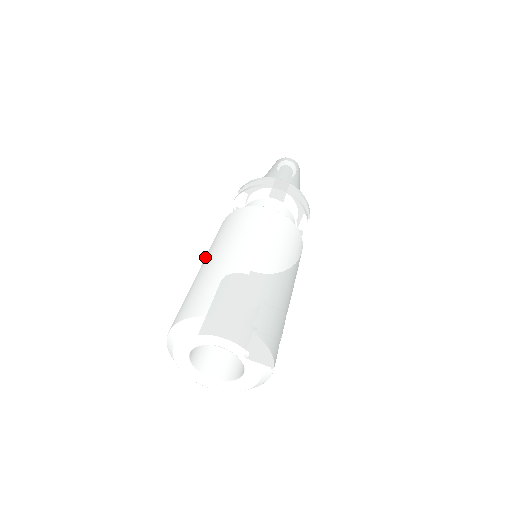
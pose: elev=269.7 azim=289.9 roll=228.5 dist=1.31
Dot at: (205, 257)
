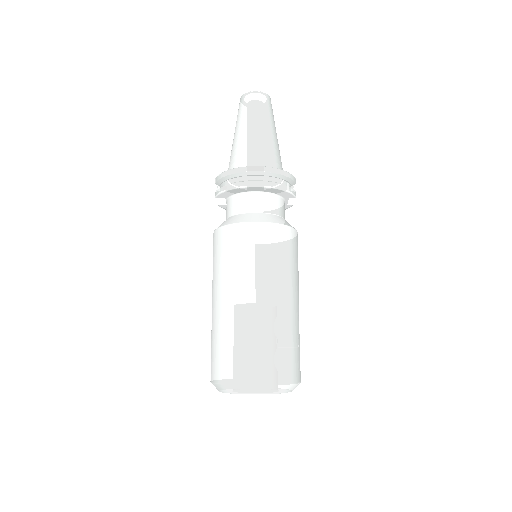
Dot at: (212, 289)
